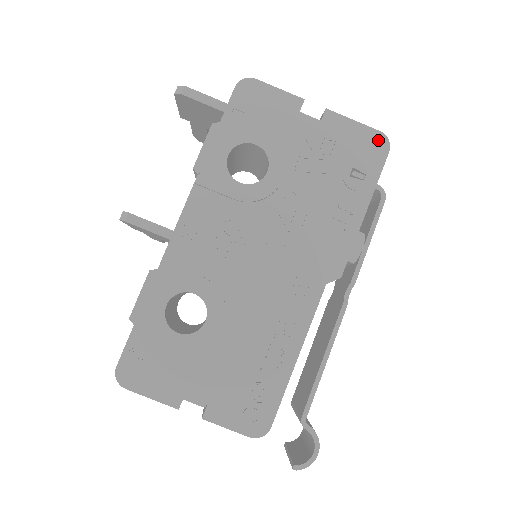
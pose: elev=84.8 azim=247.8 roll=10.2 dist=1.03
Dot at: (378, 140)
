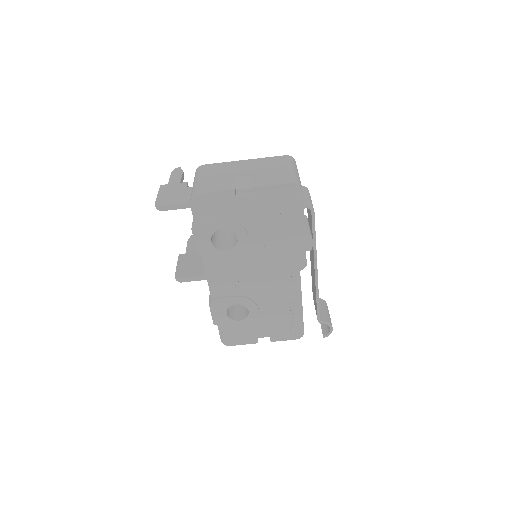
Dot at: (292, 189)
